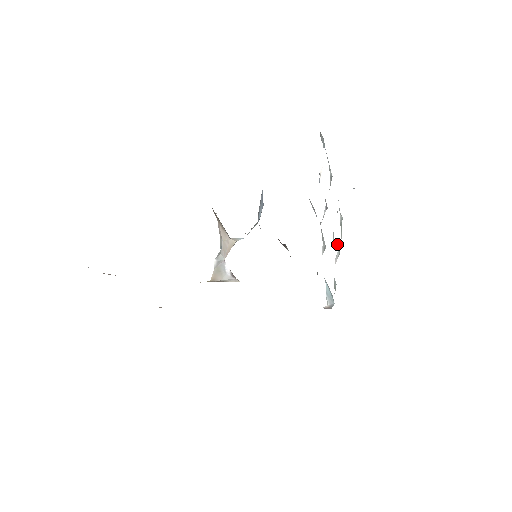
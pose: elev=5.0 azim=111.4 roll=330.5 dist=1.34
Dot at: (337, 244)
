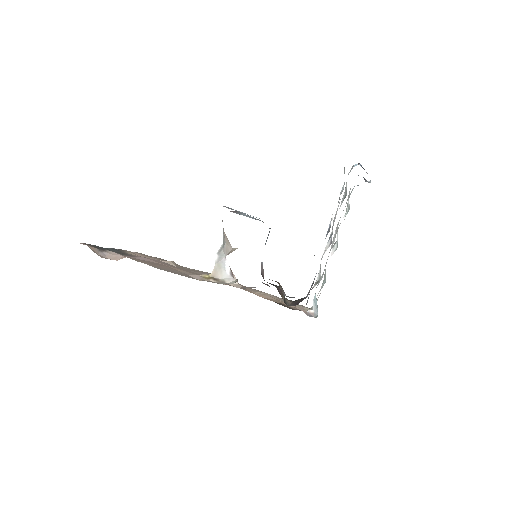
Dot at: (337, 236)
